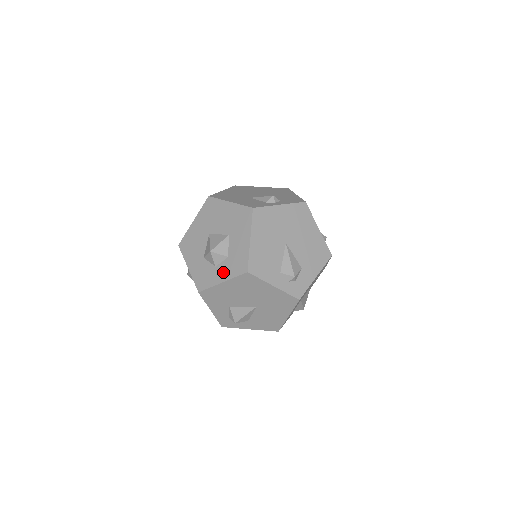
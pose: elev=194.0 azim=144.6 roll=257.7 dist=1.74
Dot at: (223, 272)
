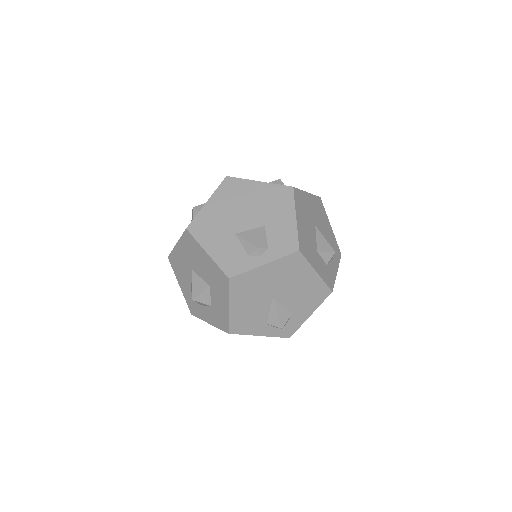
Dot at: (209, 316)
